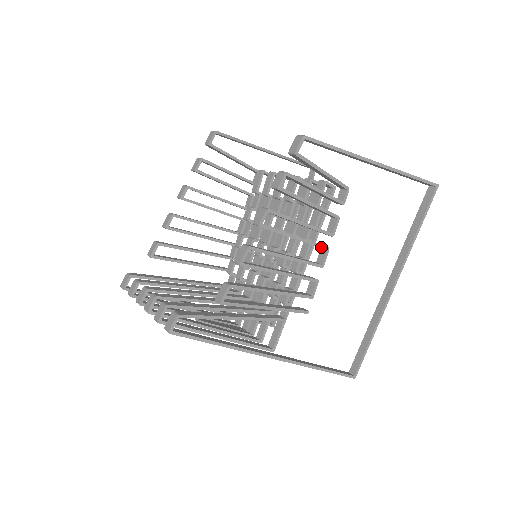
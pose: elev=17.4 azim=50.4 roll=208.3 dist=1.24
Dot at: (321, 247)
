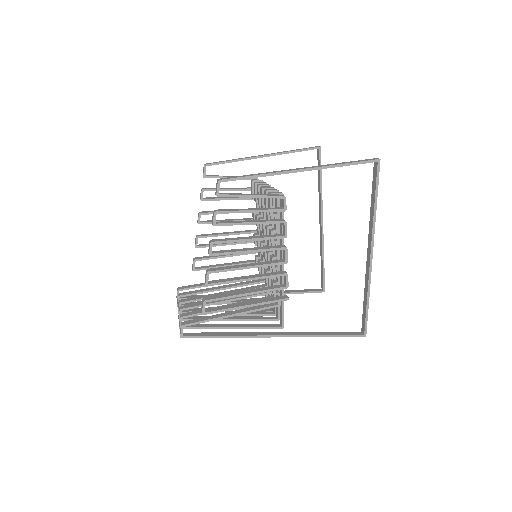
Dot at: (278, 249)
